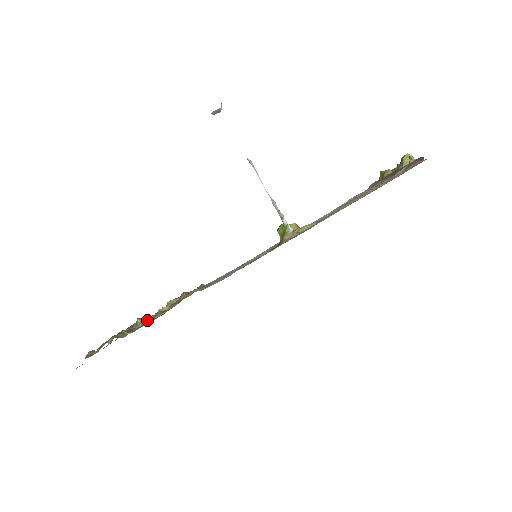
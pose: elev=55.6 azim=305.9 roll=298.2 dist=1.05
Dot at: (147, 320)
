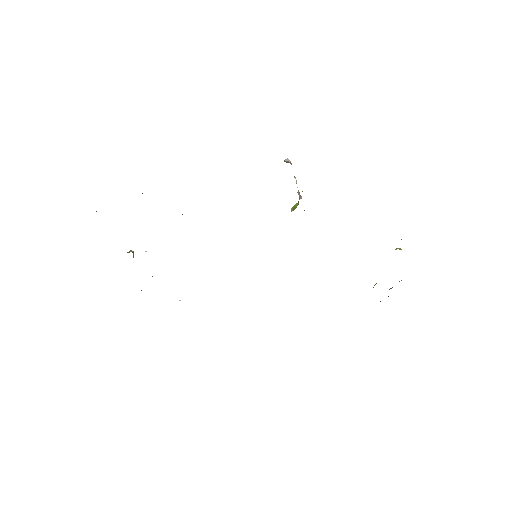
Dot at: occluded
